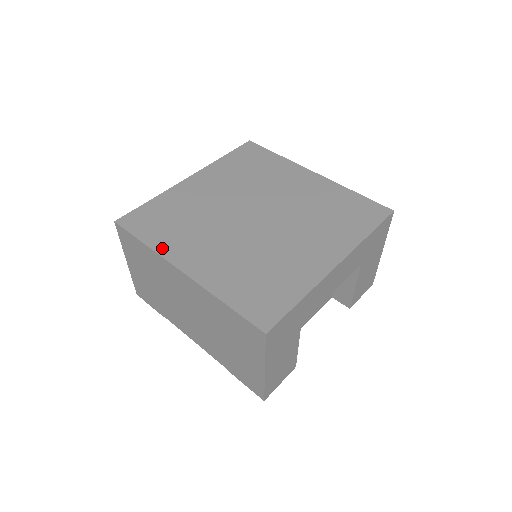
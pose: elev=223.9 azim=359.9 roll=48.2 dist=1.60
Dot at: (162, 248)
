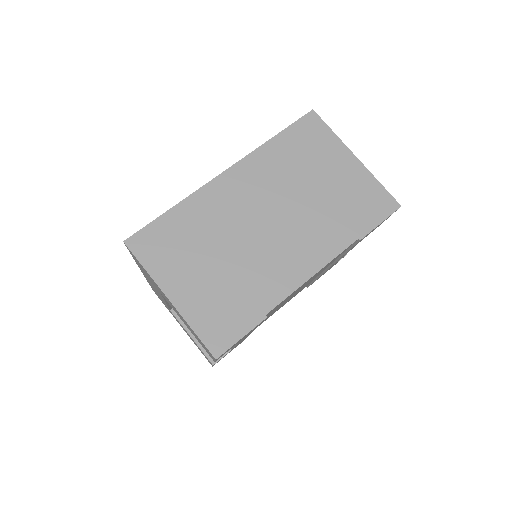
Dot at: occluded
